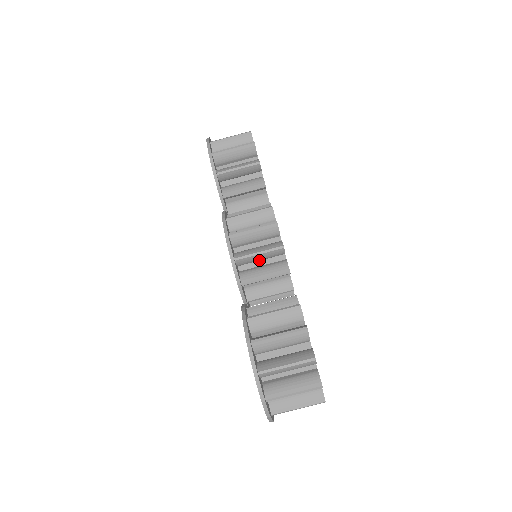
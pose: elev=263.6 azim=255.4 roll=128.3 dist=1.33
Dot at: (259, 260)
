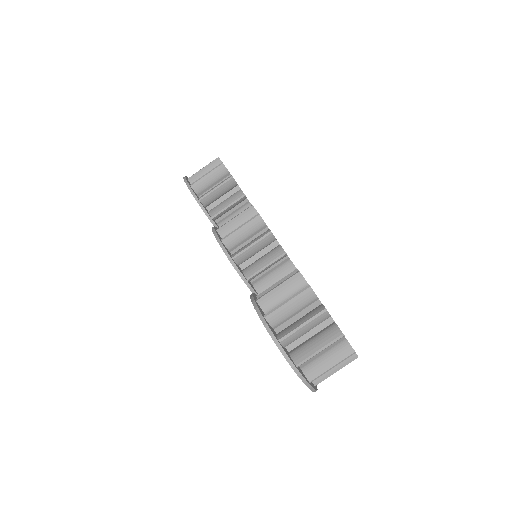
Dot at: (255, 253)
